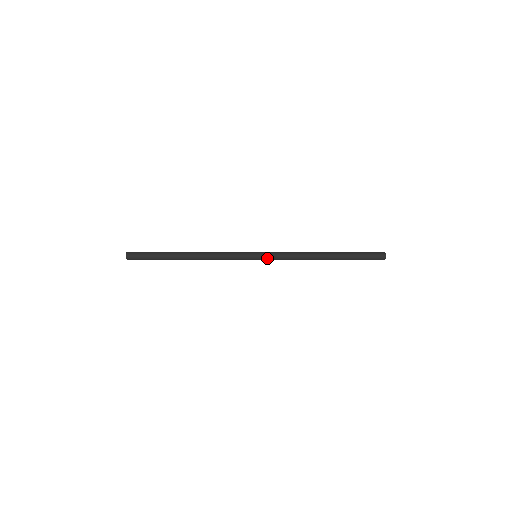
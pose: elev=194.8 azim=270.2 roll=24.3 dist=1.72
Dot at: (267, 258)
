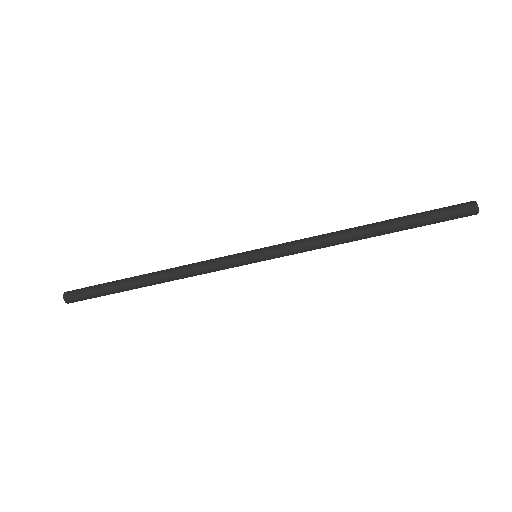
Dot at: (274, 256)
